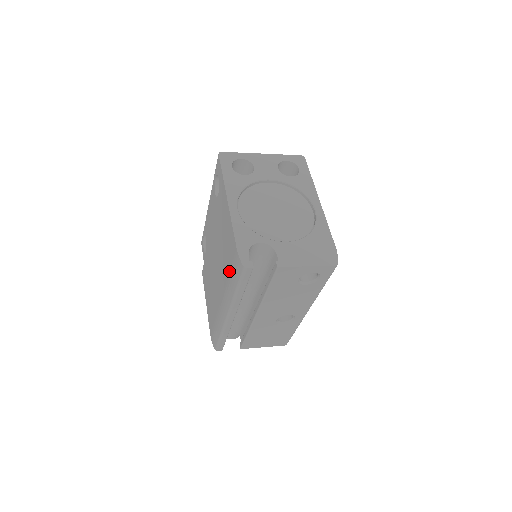
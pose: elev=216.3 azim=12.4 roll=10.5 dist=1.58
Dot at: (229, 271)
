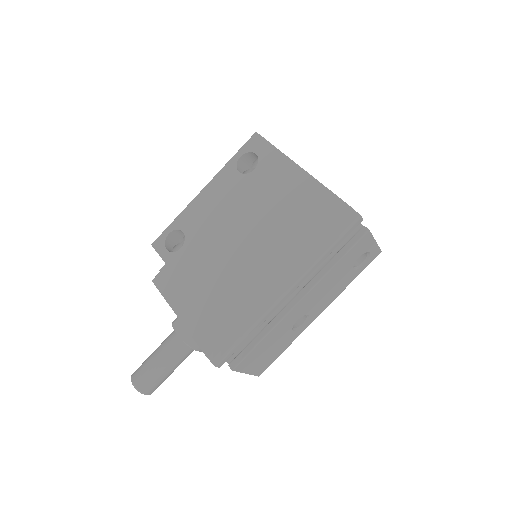
Dot at: (310, 232)
